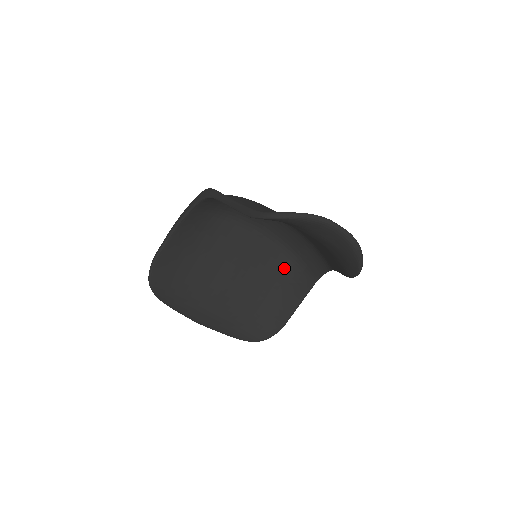
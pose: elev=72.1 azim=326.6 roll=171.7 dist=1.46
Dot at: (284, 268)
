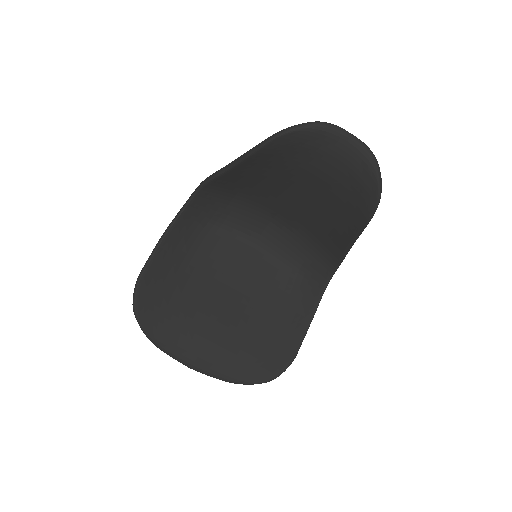
Dot at: (285, 287)
